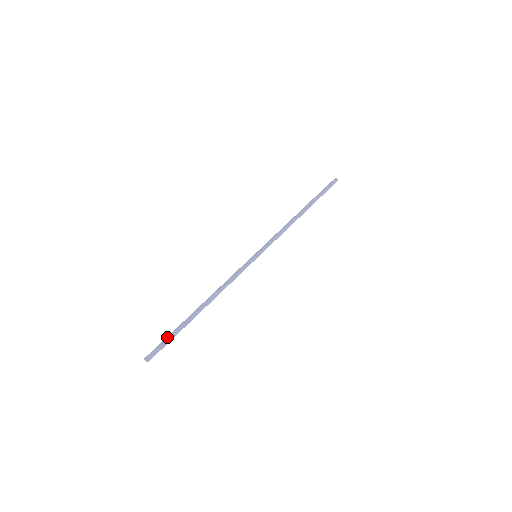
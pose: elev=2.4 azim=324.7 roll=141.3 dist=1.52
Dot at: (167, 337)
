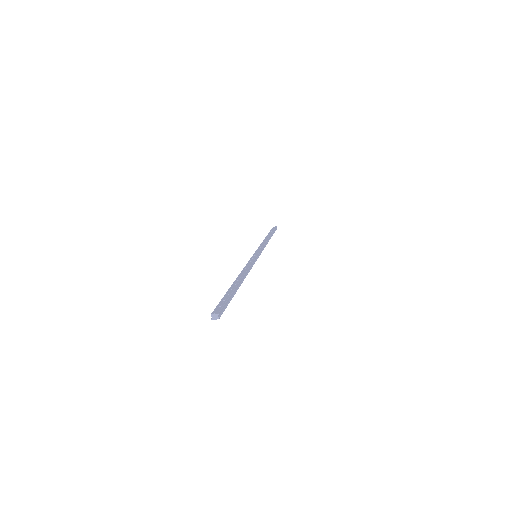
Dot at: (224, 298)
